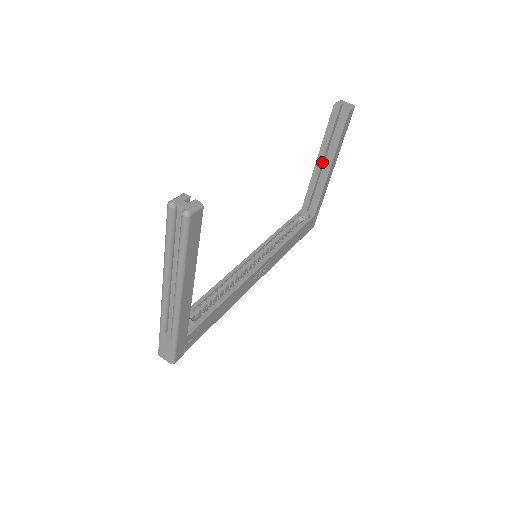
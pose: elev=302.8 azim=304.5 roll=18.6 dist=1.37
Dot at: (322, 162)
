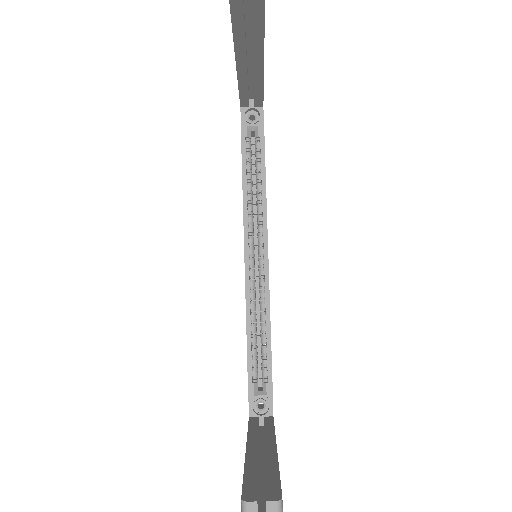
Dot at: (246, 60)
